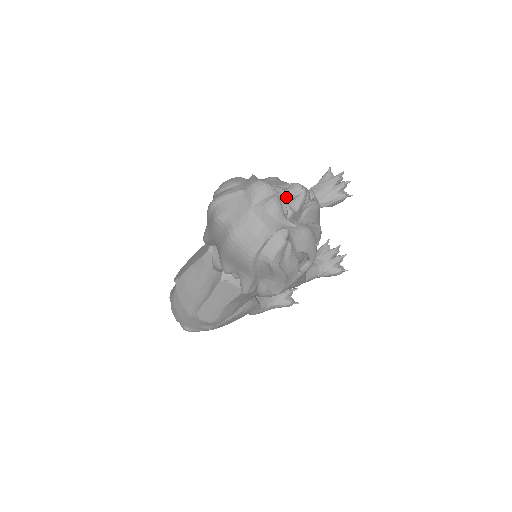
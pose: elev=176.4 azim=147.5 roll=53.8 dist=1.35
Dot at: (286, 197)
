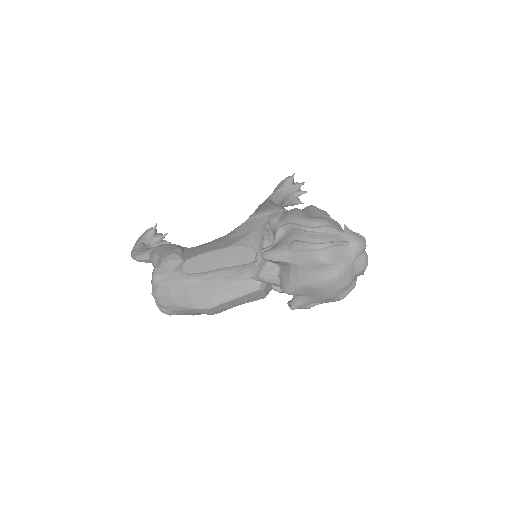
Dot at: occluded
